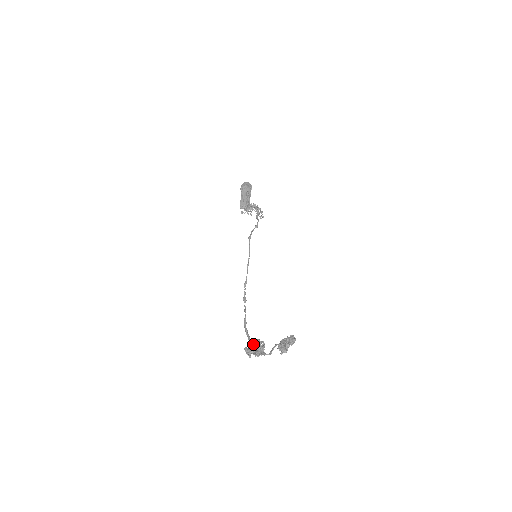
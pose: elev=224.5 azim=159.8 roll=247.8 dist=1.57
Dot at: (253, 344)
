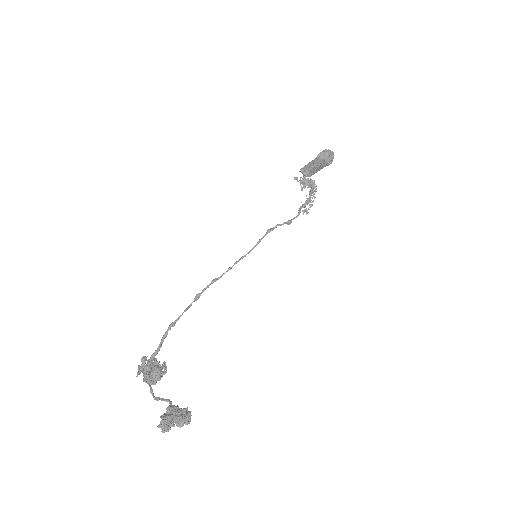
Dot at: (153, 366)
